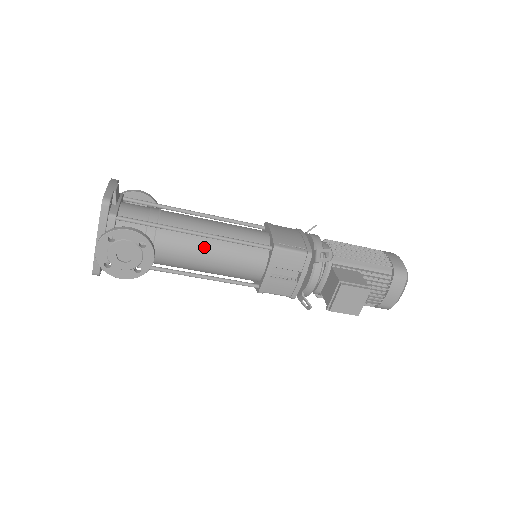
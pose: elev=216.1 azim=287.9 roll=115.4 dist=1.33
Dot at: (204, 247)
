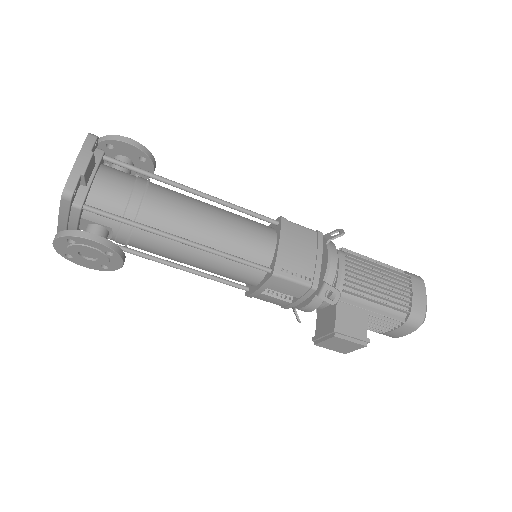
Dot at: (190, 252)
